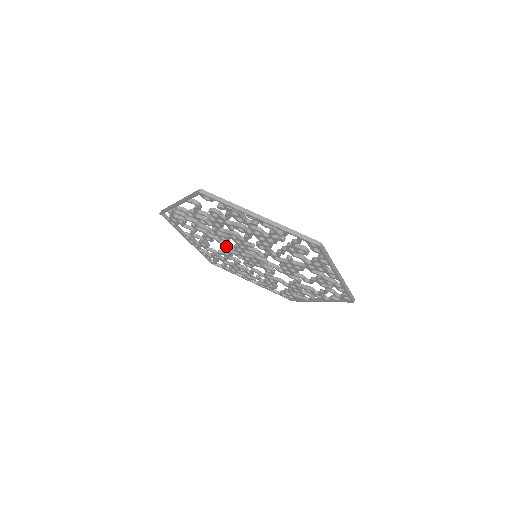
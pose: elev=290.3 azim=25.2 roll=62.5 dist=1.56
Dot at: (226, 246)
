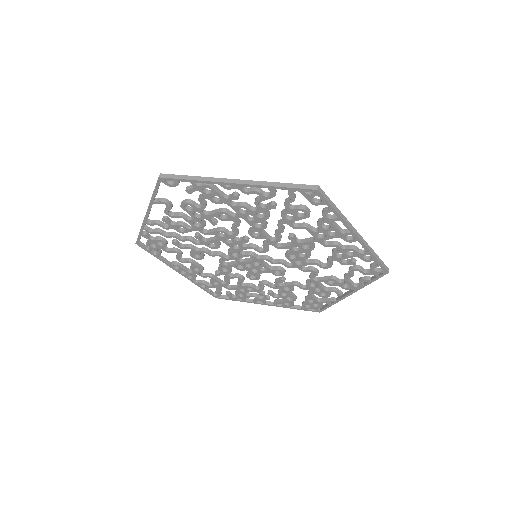
Dot at: (220, 259)
